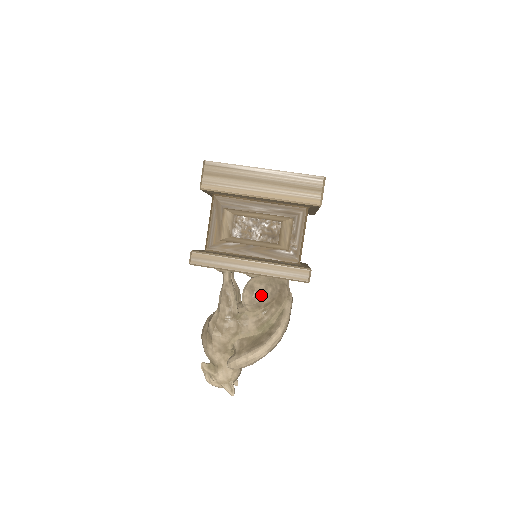
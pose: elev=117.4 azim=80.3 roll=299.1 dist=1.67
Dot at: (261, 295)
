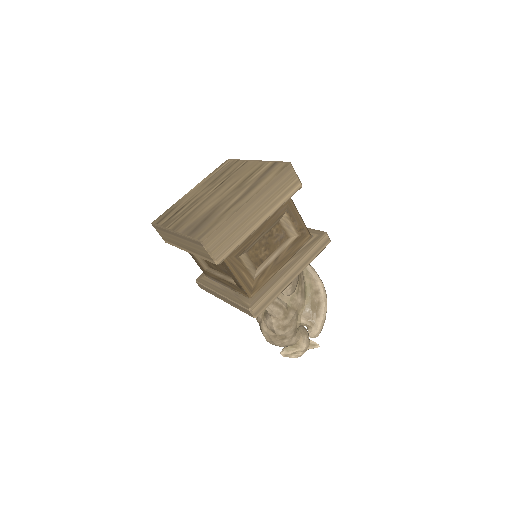
Dot at: (295, 278)
